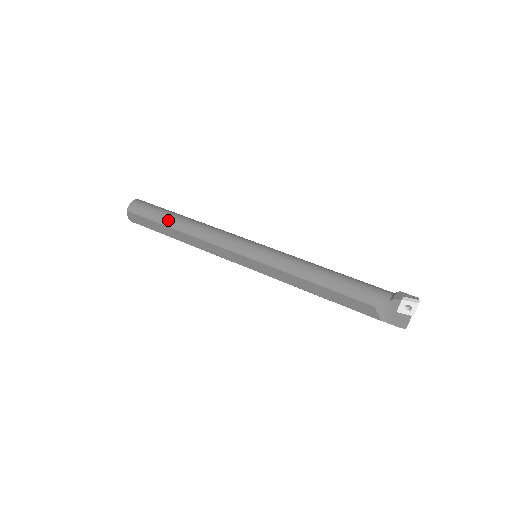
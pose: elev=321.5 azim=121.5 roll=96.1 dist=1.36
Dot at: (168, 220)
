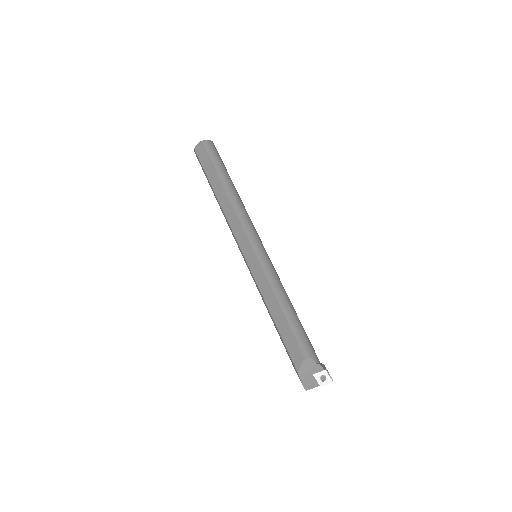
Dot at: (225, 176)
